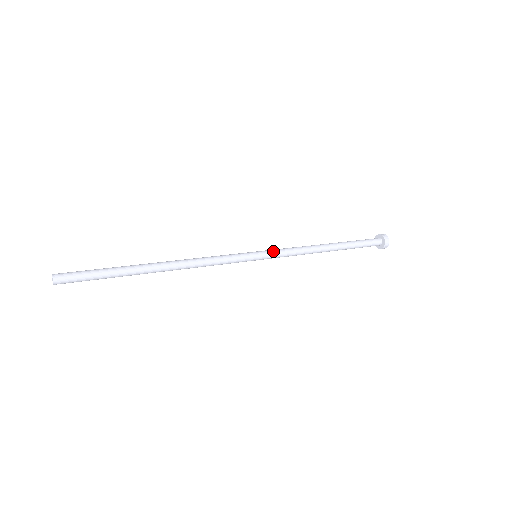
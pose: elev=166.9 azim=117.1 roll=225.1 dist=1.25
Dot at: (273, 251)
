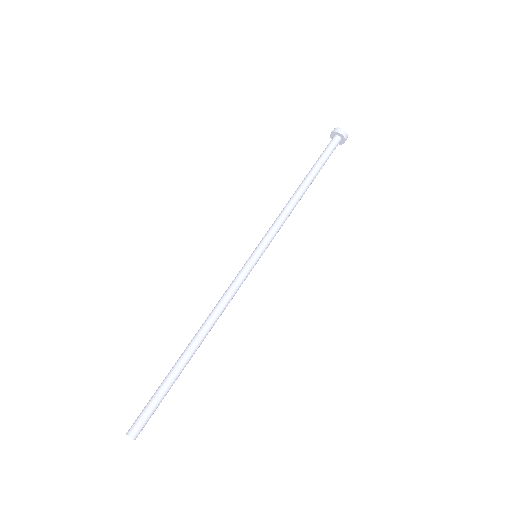
Dot at: (269, 241)
